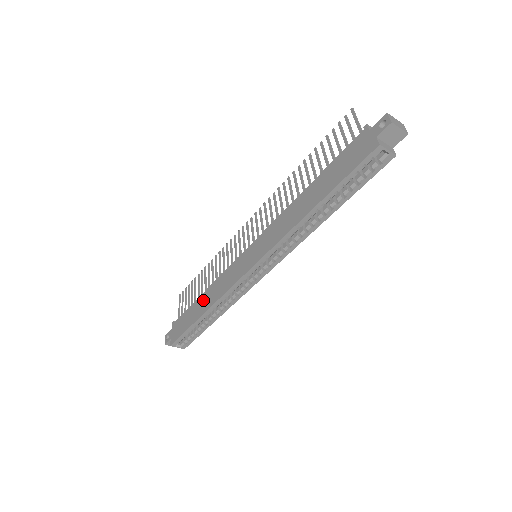
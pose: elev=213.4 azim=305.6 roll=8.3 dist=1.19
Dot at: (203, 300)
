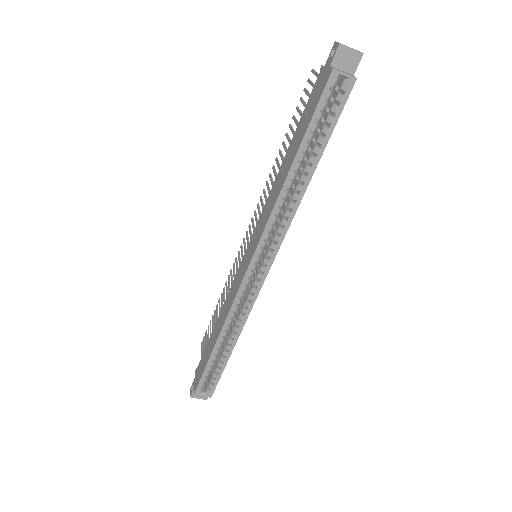
Dot at: (216, 328)
